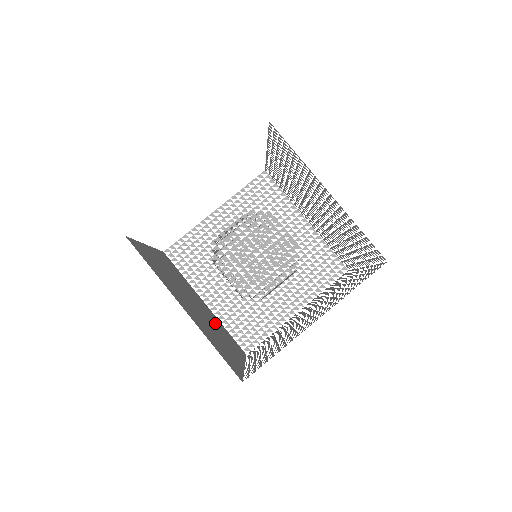
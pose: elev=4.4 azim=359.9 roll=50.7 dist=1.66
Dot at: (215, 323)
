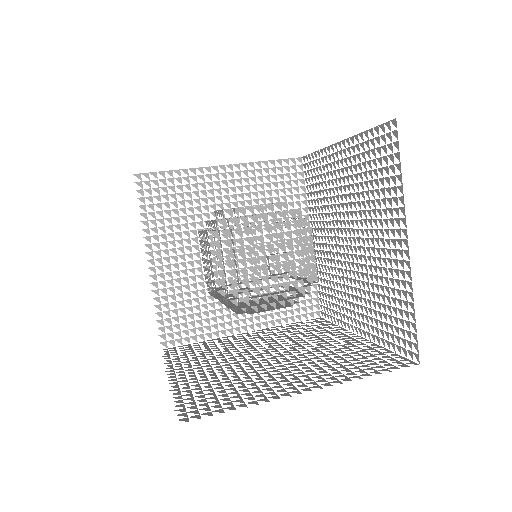
Dot at: occluded
